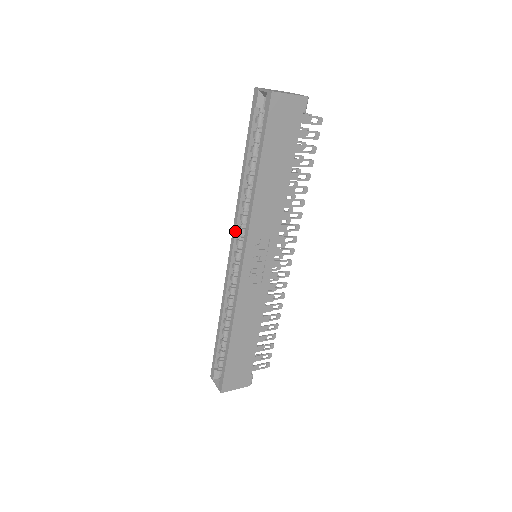
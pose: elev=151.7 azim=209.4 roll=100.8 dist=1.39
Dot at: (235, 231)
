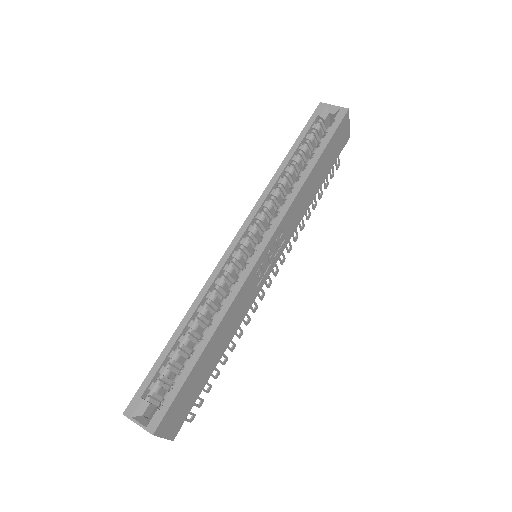
Dot at: (254, 215)
